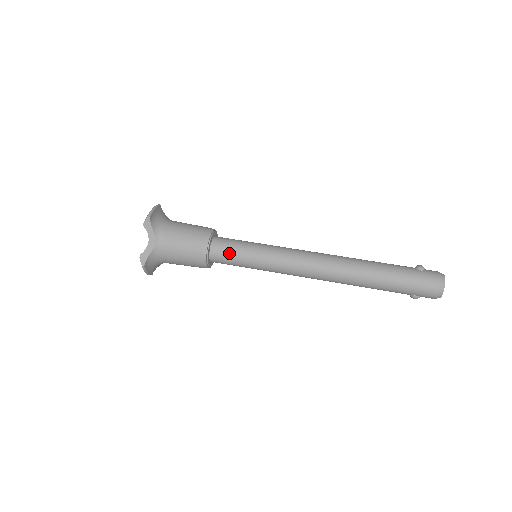
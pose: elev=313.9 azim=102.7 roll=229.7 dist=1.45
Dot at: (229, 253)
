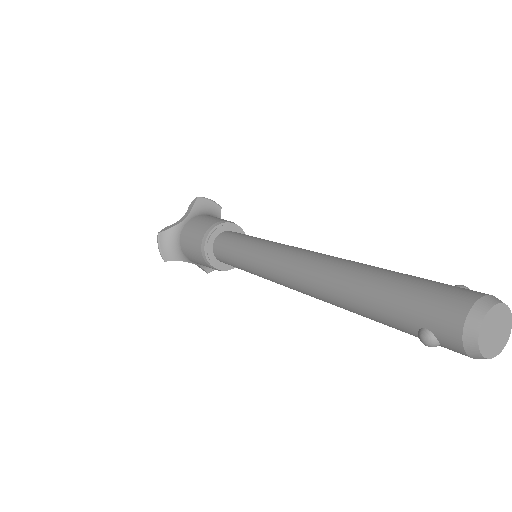
Dot at: (230, 238)
